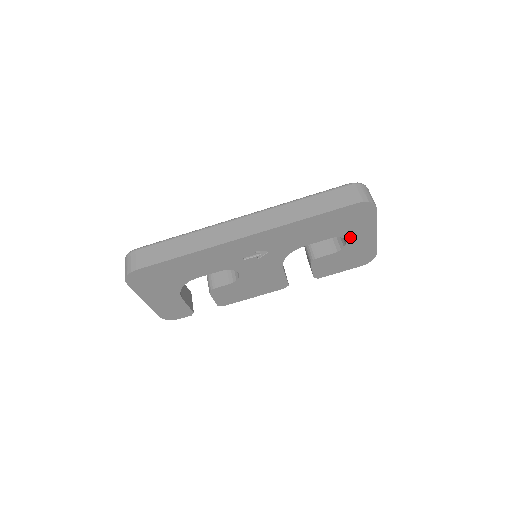
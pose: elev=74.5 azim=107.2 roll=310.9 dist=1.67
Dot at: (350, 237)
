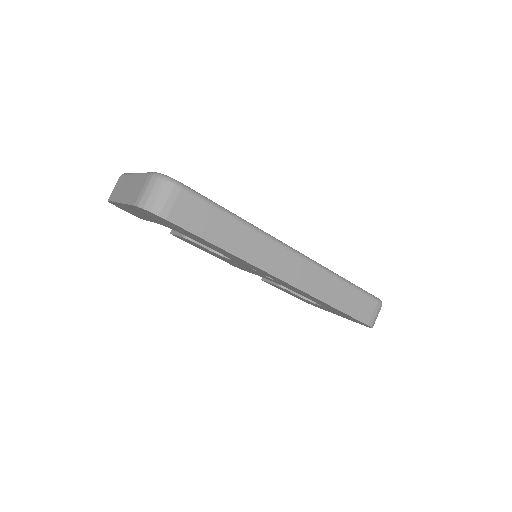
Dot at: (325, 308)
